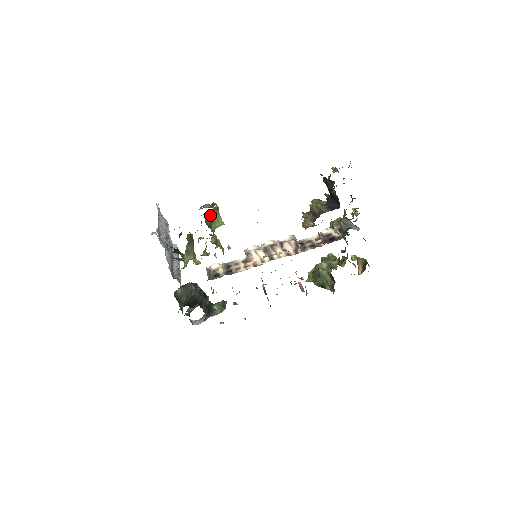
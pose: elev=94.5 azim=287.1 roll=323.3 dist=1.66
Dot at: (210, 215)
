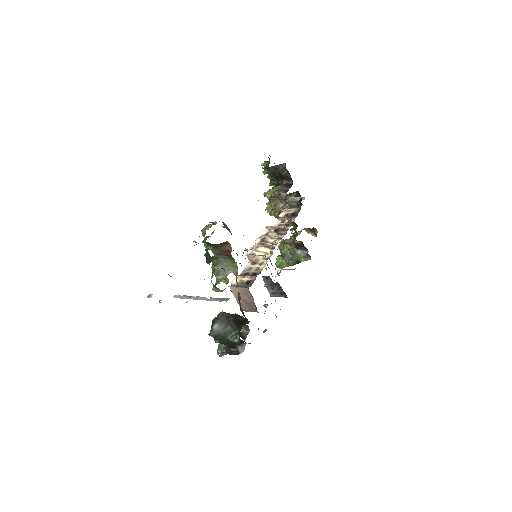
Dot at: (224, 226)
